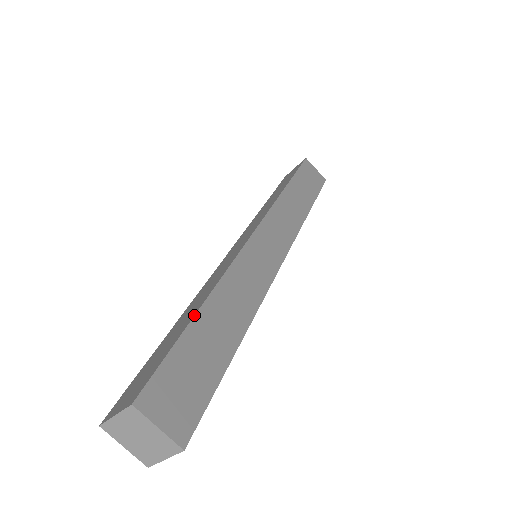
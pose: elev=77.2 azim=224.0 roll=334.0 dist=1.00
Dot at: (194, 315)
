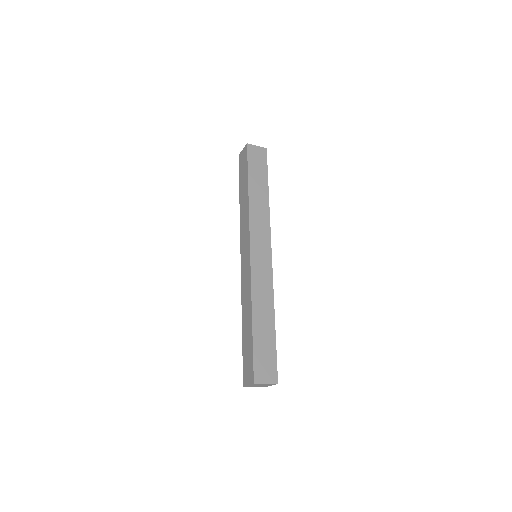
Dot at: (252, 329)
